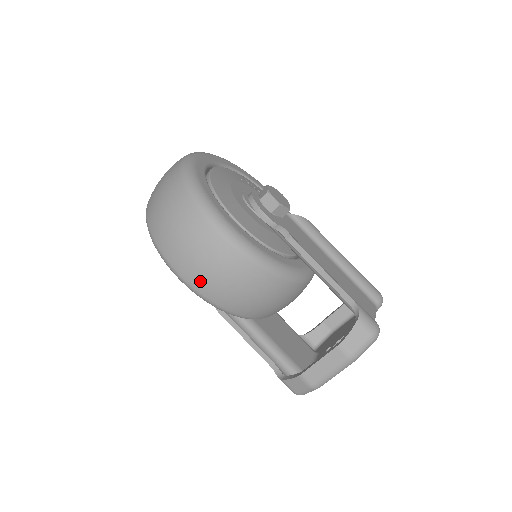
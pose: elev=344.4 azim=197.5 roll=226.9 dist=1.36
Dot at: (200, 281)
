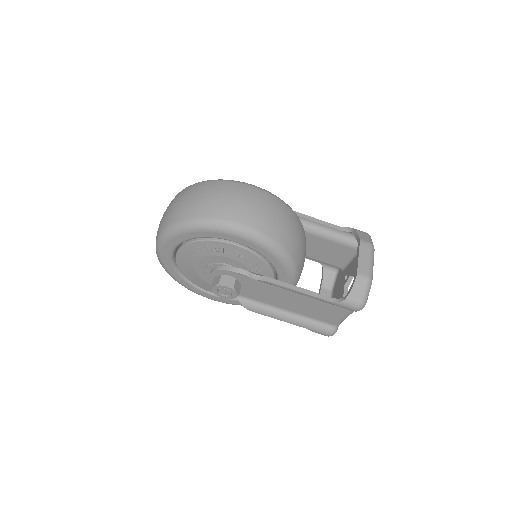
Dot at: (260, 221)
